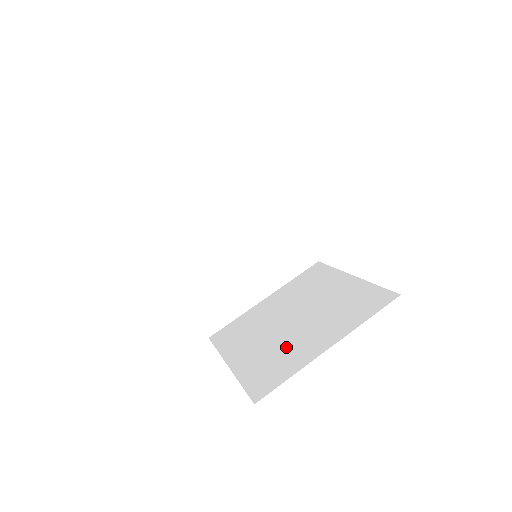
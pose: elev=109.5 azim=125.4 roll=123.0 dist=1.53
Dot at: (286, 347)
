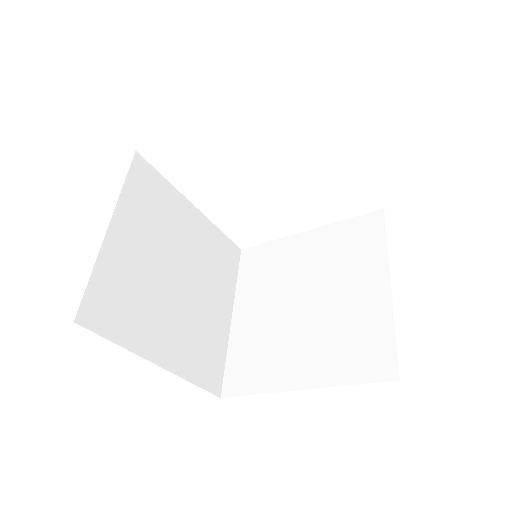
Dot at: (343, 321)
